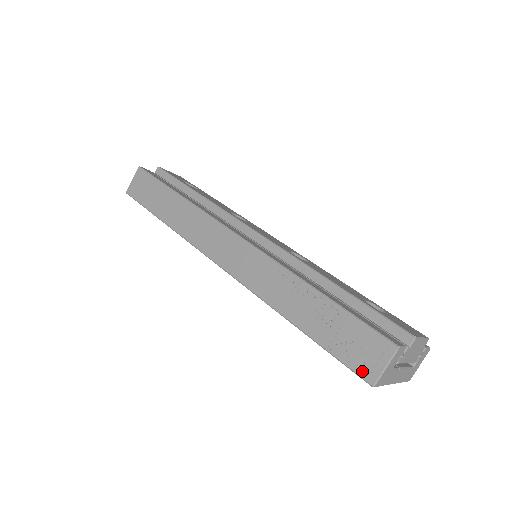
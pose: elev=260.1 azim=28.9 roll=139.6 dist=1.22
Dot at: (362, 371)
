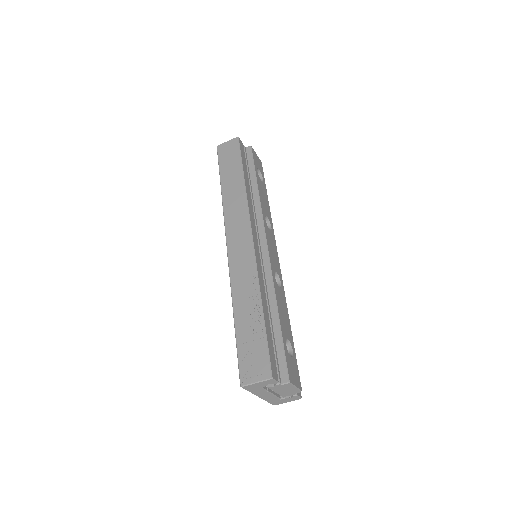
Dot at: (243, 373)
